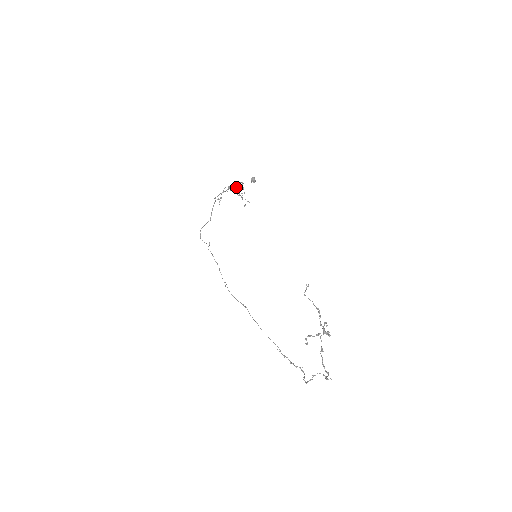
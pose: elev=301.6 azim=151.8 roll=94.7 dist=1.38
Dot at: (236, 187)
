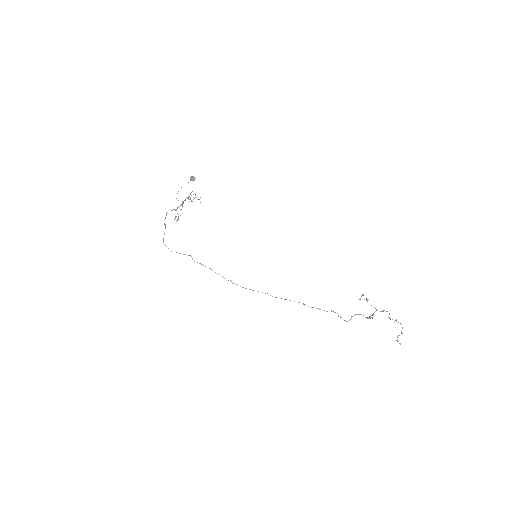
Dot at: (187, 197)
